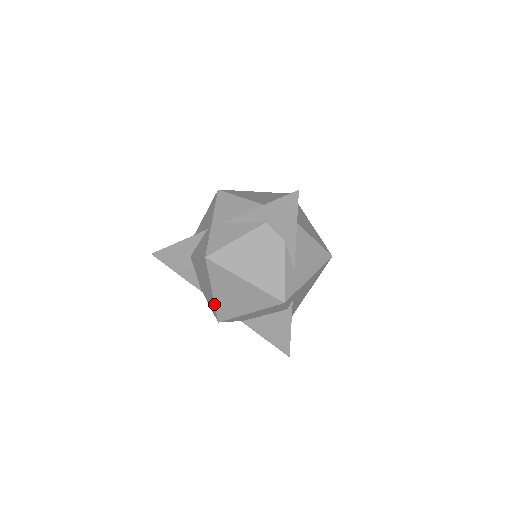
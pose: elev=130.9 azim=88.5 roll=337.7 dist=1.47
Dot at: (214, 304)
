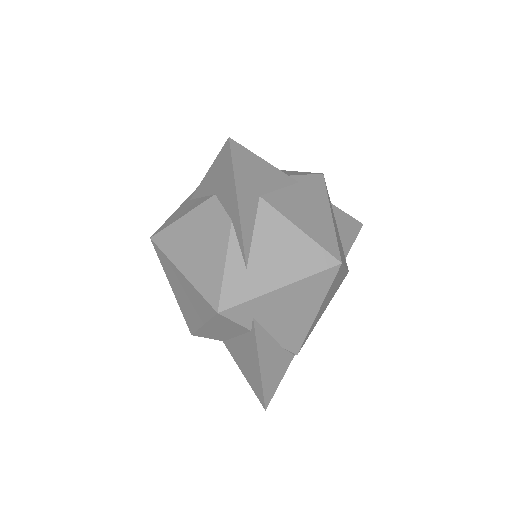
Dot at: (180, 307)
